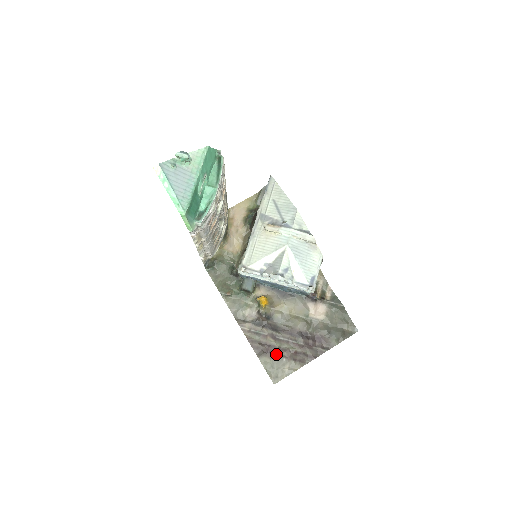
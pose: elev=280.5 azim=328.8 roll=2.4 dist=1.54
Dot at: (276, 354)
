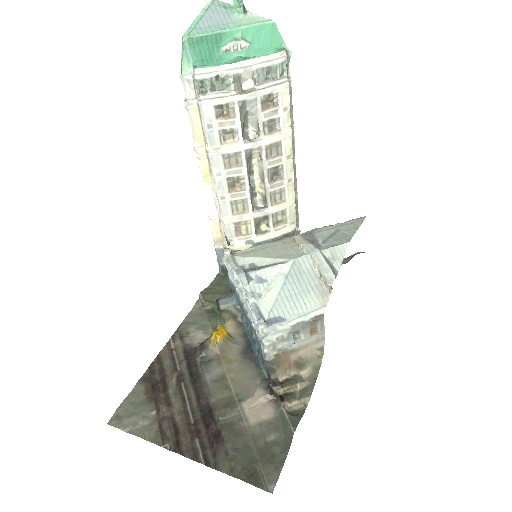
Dot at: (156, 397)
